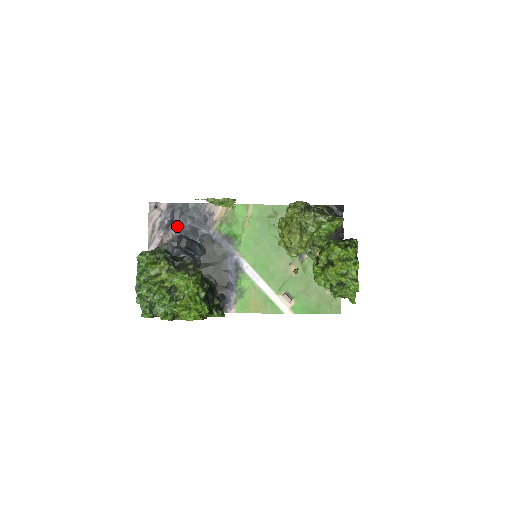
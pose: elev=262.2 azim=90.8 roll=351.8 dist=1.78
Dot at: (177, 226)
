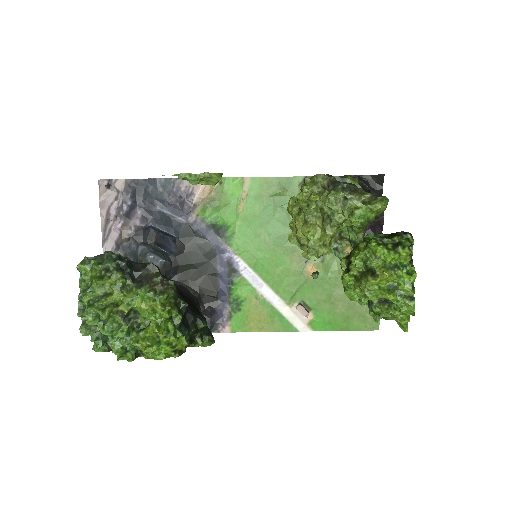
Dot at: (141, 213)
